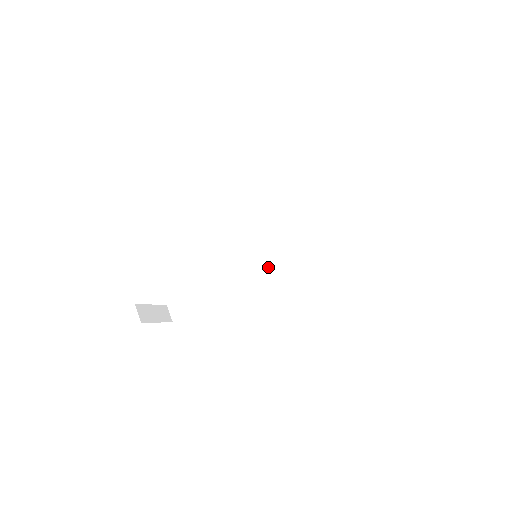
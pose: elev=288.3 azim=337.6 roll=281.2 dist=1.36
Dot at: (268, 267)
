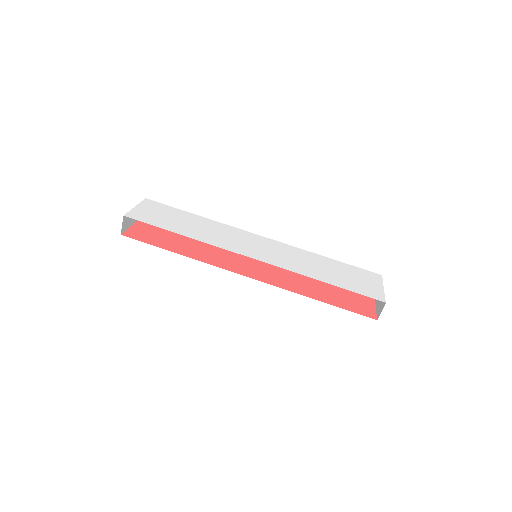
Dot at: occluded
